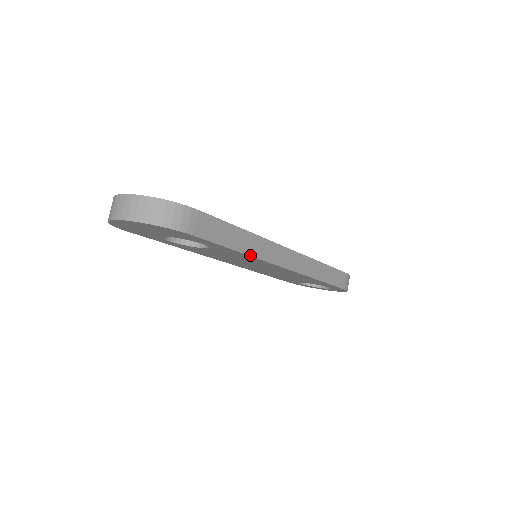
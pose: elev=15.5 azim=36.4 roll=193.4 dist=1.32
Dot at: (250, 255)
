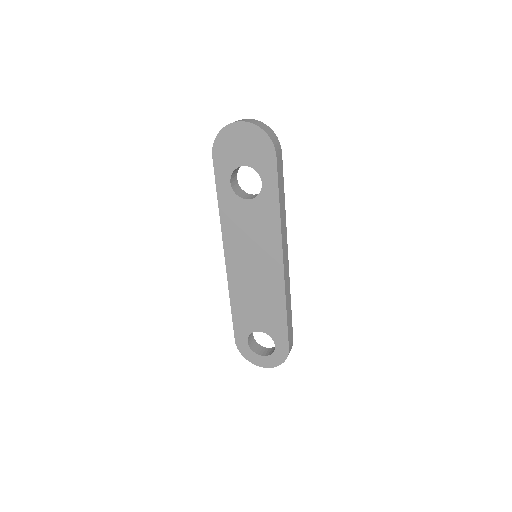
Dot at: (280, 216)
